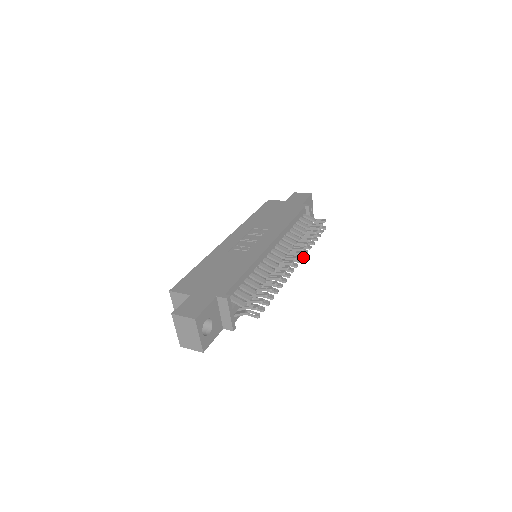
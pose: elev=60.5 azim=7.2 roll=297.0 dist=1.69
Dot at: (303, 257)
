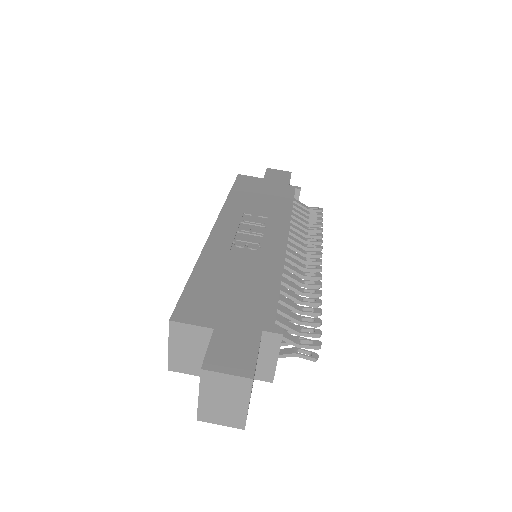
Dot at: occluded
